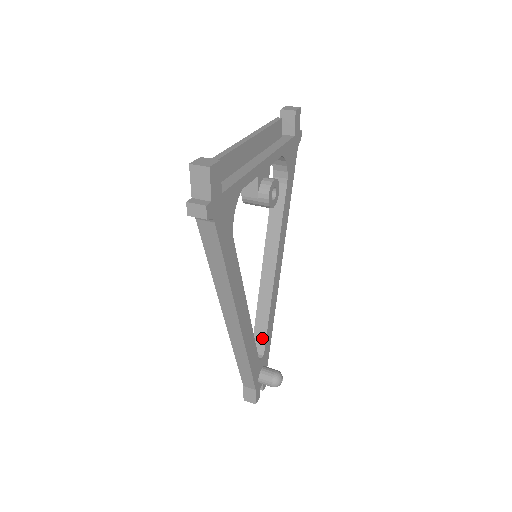
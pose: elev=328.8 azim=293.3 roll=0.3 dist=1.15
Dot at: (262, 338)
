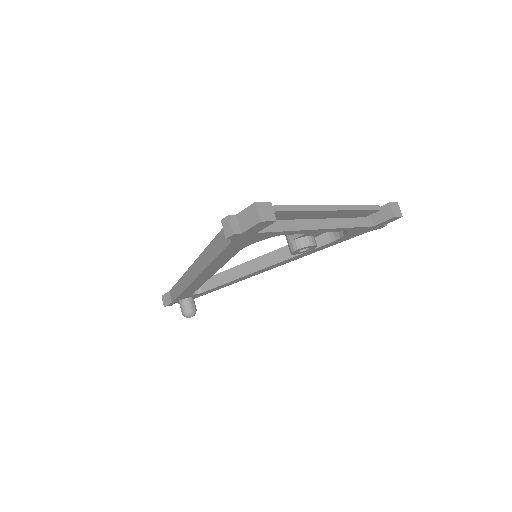
Dot at: (210, 286)
